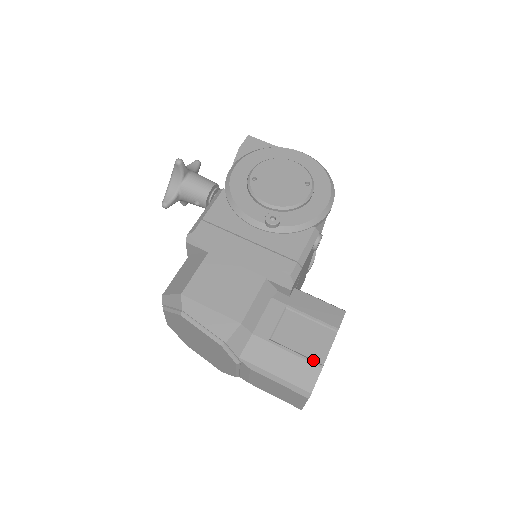
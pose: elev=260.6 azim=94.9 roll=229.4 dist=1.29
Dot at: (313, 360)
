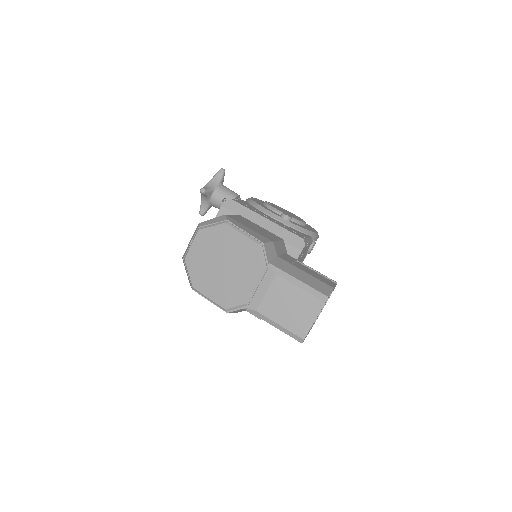
Dot at: (325, 283)
